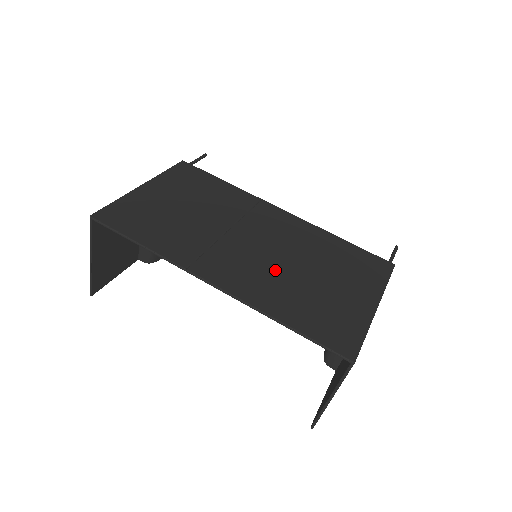
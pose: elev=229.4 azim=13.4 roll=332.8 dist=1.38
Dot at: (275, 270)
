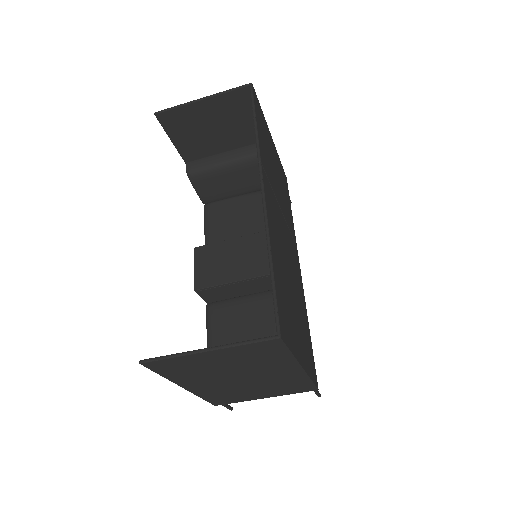
Dot at: (284, 254)
